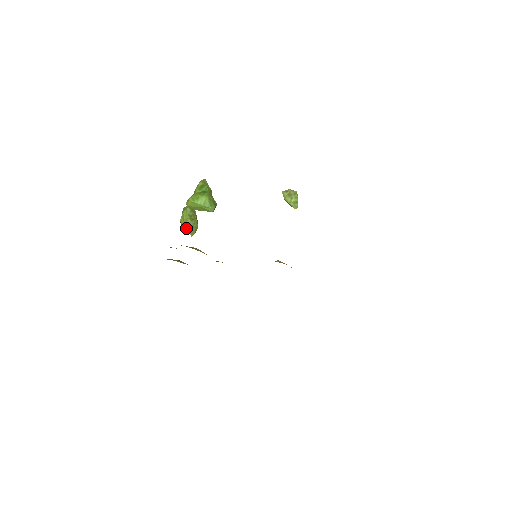
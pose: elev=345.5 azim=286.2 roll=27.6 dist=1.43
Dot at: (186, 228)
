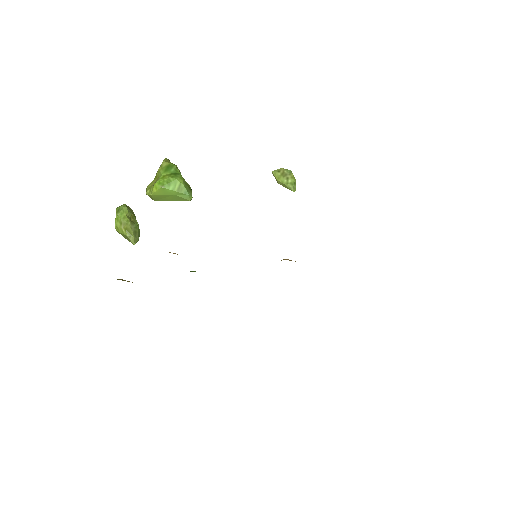
Dot at: (126, 234)
